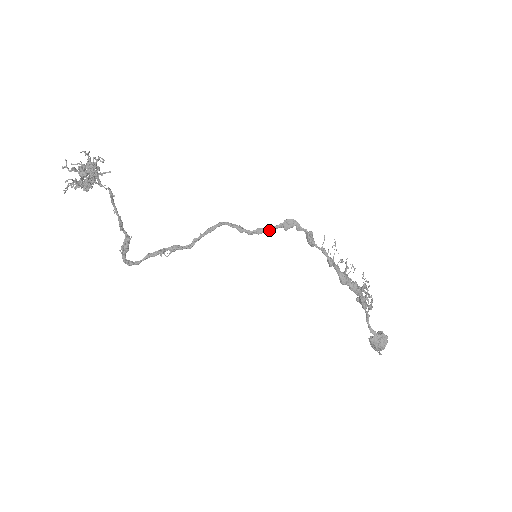
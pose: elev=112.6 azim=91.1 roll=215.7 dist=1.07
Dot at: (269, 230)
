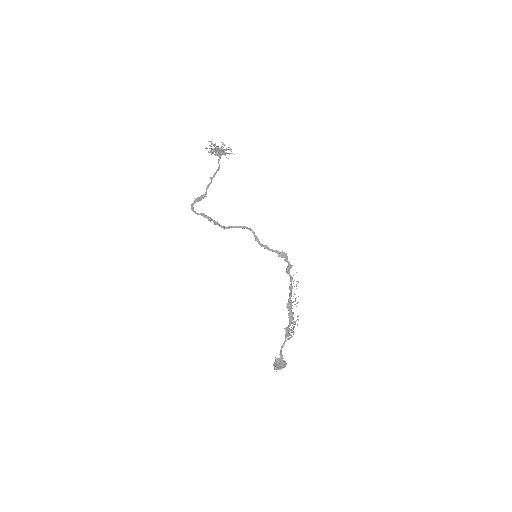
Dot at: (271, 250)
